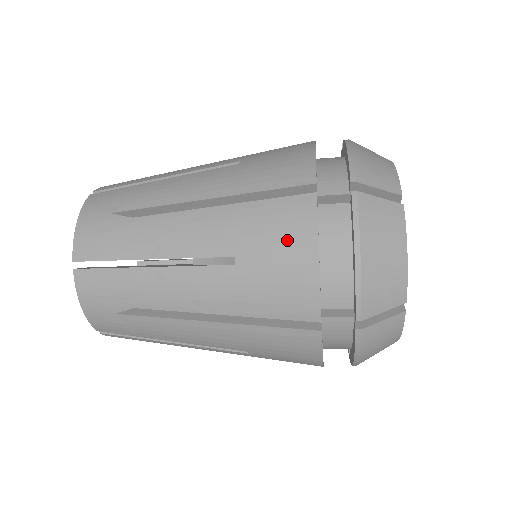
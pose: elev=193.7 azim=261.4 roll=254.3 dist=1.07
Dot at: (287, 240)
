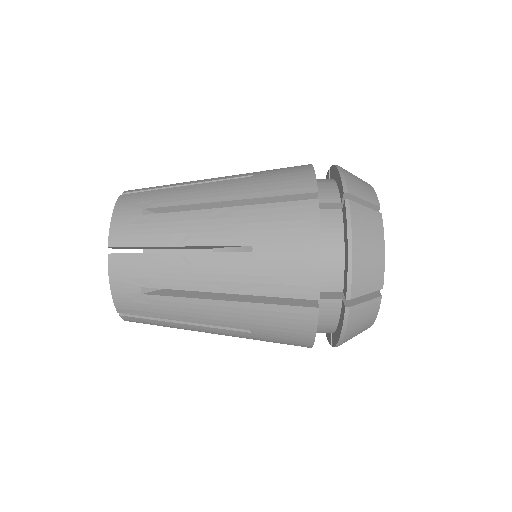
Dot at: (296, 233)
